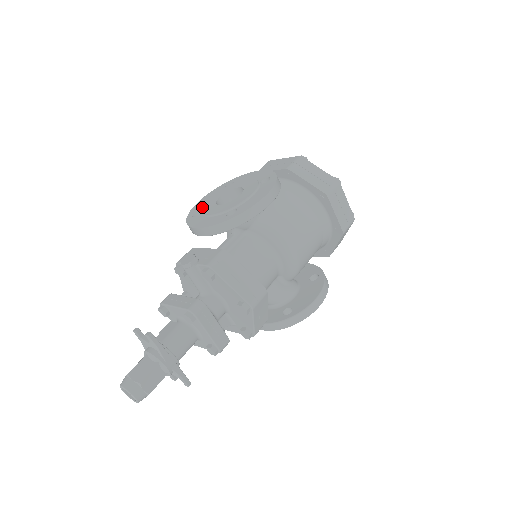
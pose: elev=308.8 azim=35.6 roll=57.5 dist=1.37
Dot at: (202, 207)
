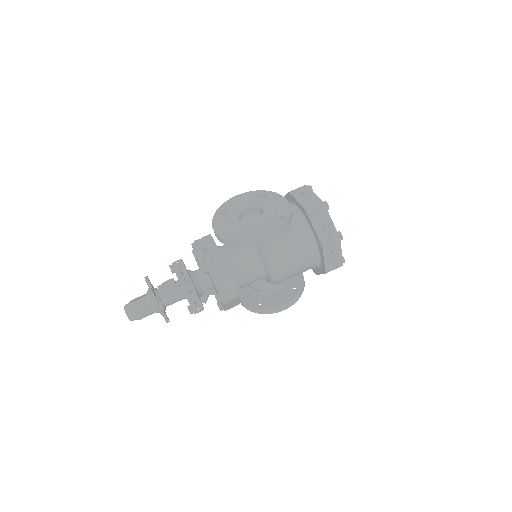
Dot at: (231, 207)
